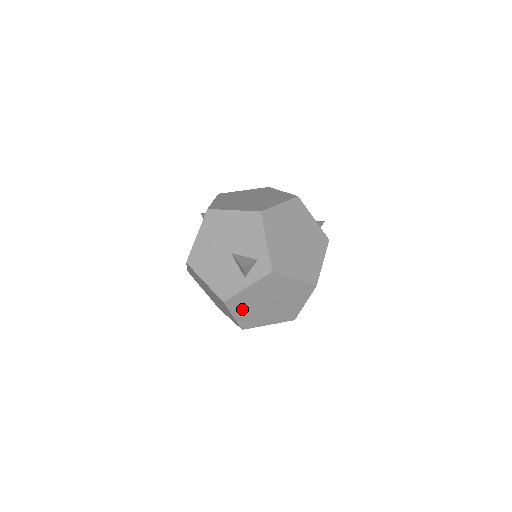
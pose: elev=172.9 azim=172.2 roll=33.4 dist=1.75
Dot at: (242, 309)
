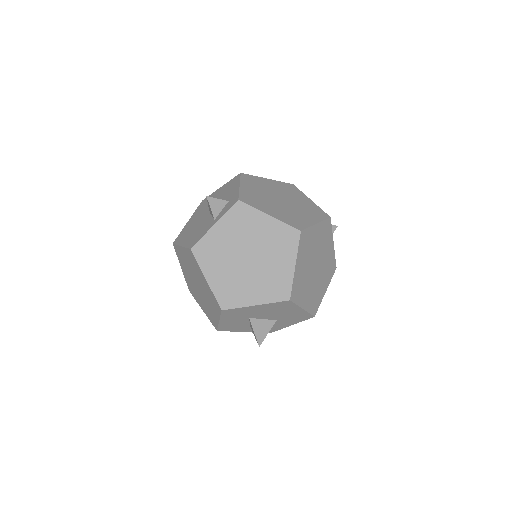
Dot at: (215, 266)
